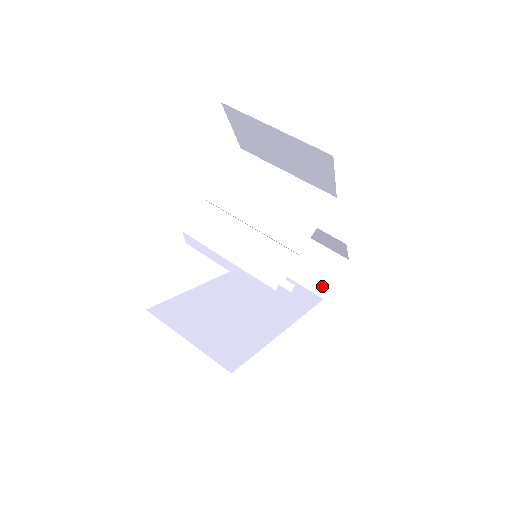
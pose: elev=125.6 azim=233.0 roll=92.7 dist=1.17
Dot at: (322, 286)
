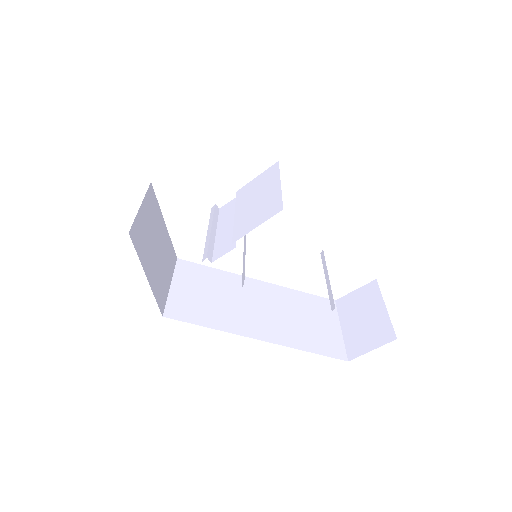
Dot at: (357, 349)
